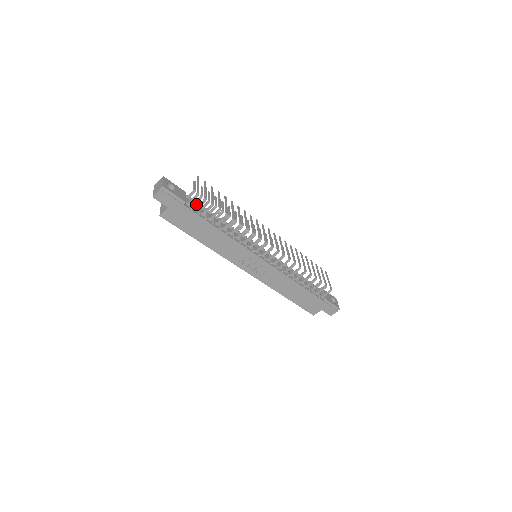
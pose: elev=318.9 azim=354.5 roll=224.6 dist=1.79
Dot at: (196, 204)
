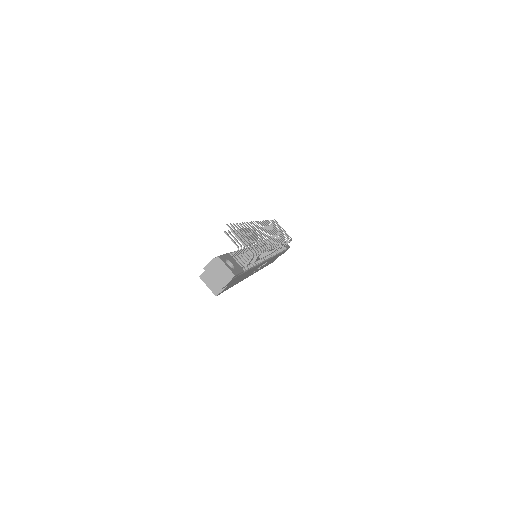
Dot at: (234, 256)
